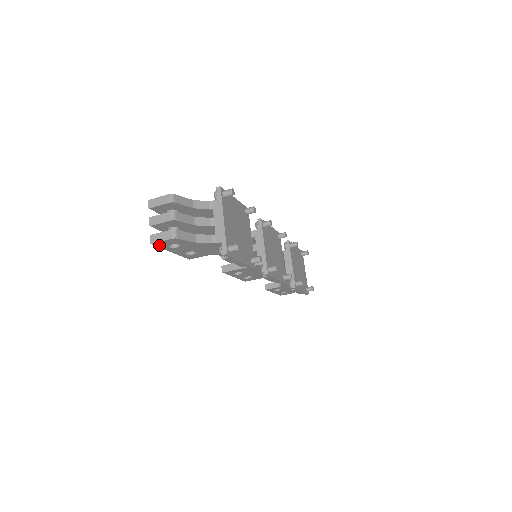
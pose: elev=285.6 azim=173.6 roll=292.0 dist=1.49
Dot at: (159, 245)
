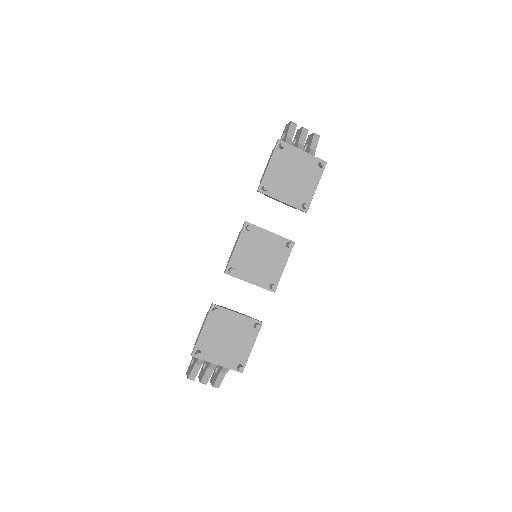
Dot at: occluded
